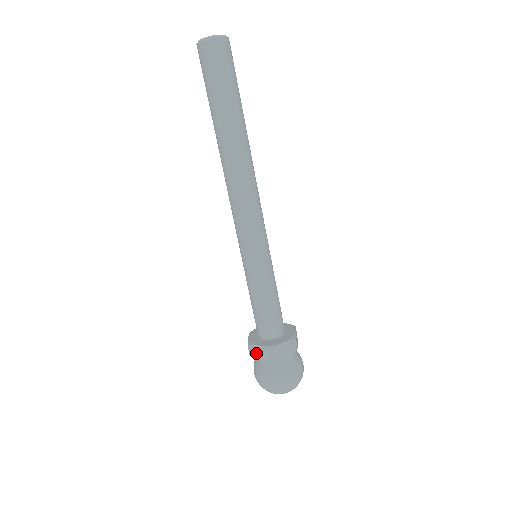
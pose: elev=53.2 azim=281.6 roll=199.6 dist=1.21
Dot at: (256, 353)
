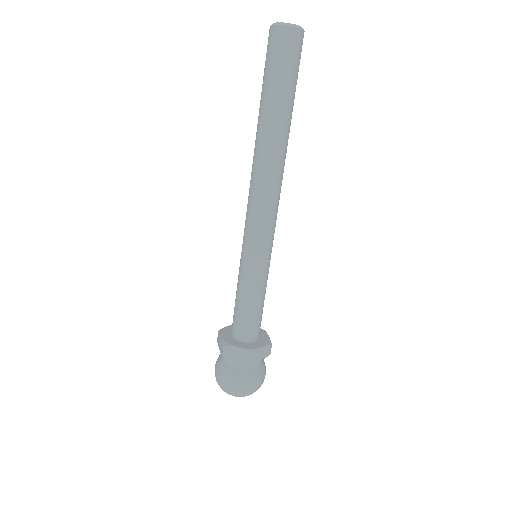
Dot at: (231, 354)
